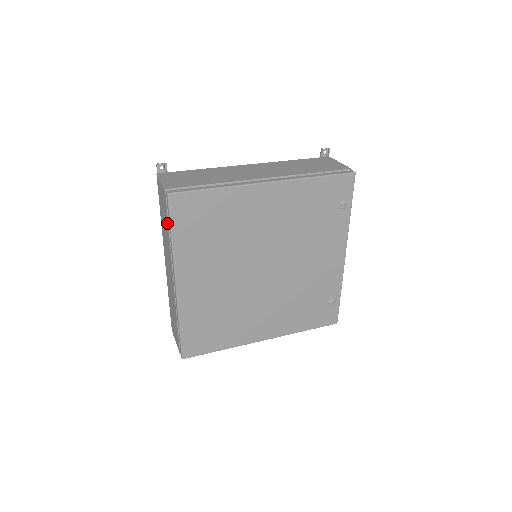
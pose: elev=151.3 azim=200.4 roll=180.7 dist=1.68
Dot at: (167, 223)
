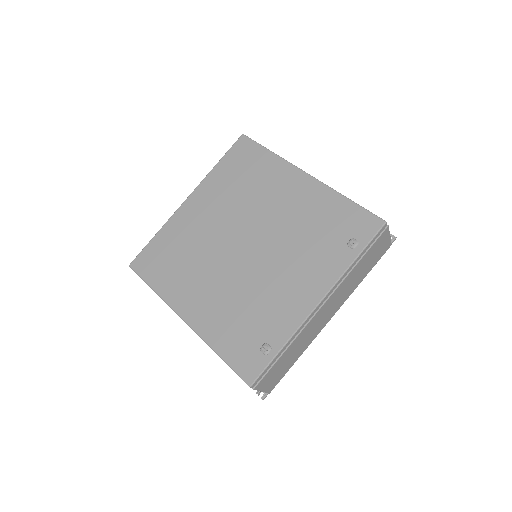
Dot at: occluded
